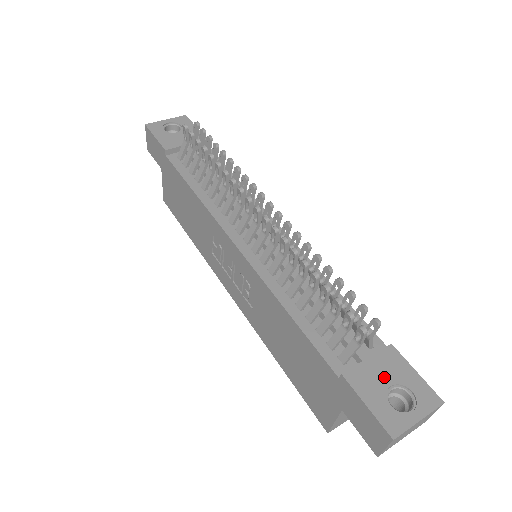
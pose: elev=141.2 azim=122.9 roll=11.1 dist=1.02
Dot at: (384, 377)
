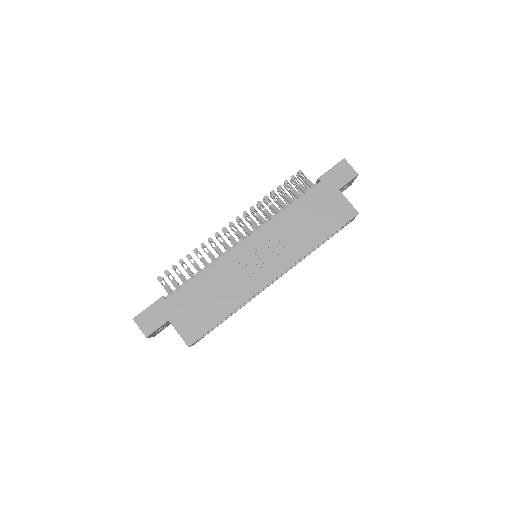
Dot at: occluded
